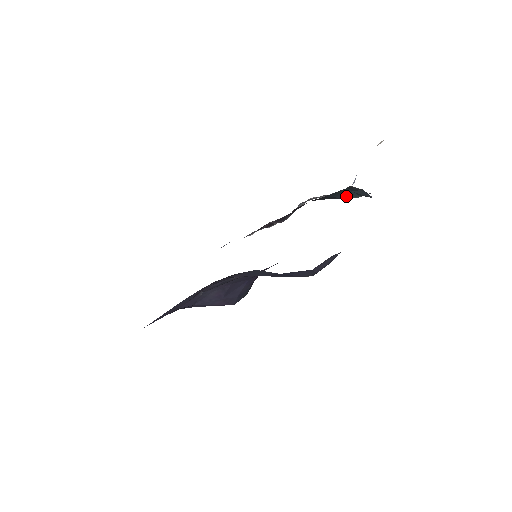
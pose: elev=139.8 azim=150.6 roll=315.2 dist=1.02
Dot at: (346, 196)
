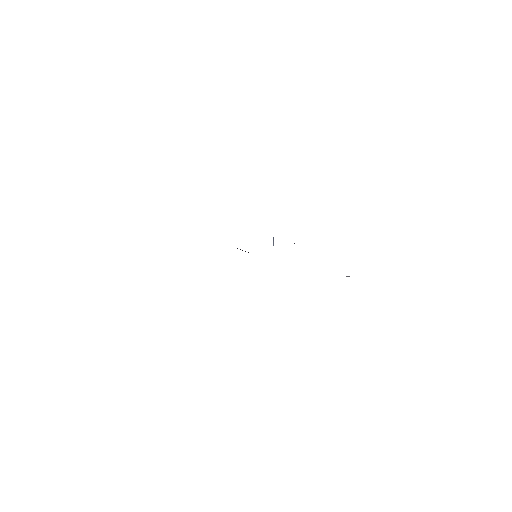
Dot at: occluded
